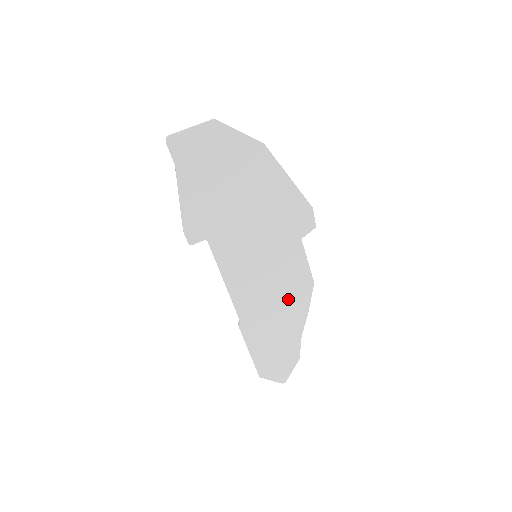
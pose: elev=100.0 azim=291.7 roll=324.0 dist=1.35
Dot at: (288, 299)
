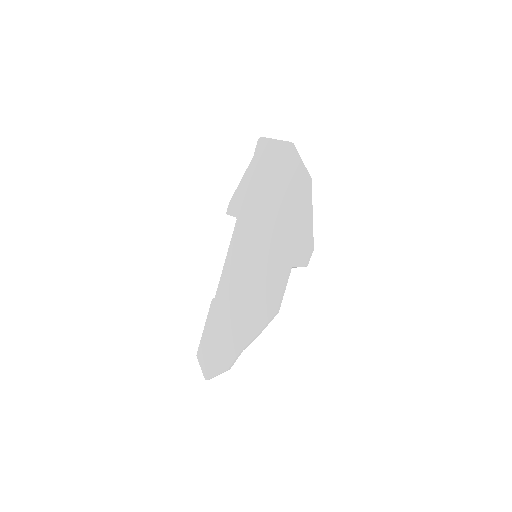
Dot at: (252, 309)
